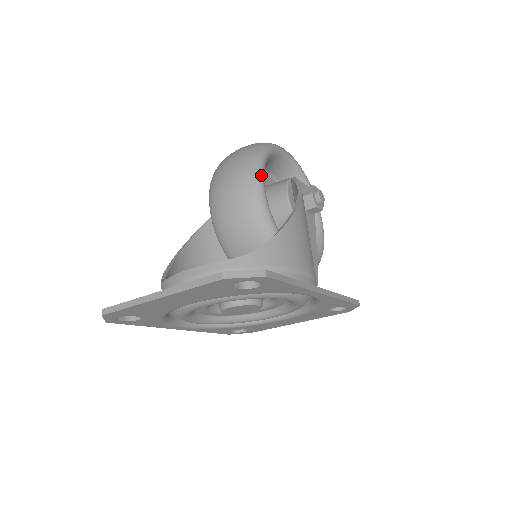
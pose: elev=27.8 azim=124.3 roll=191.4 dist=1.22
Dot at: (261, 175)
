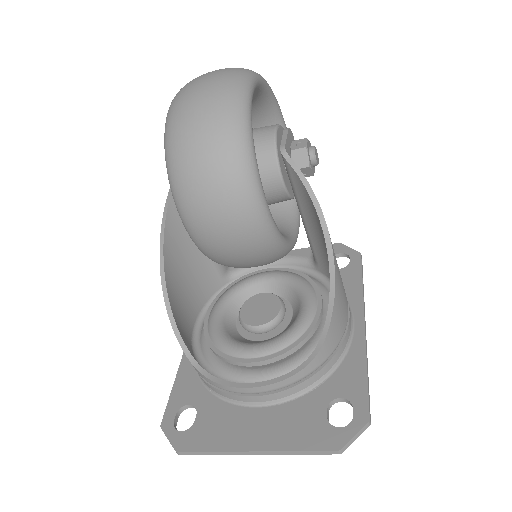
Dot at: (264, 199)
